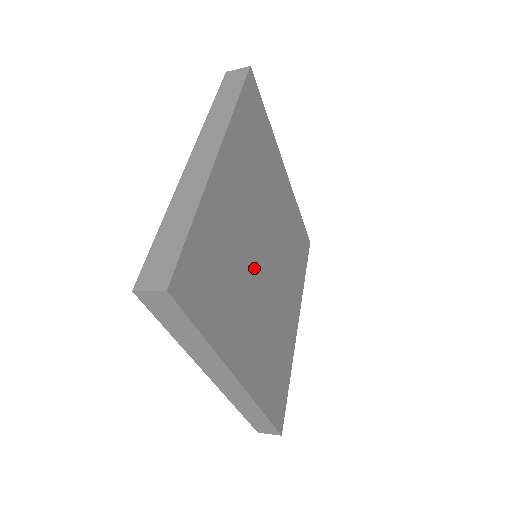
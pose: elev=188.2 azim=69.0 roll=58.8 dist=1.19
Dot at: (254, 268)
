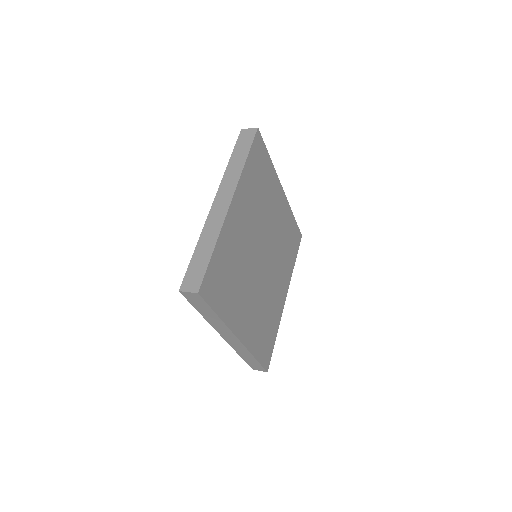
Dot at: (253, 267)
